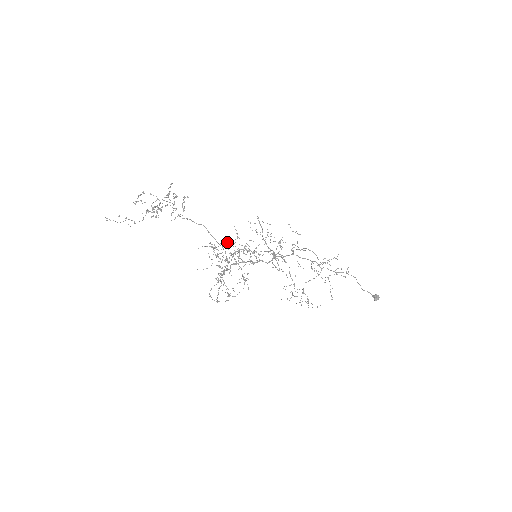
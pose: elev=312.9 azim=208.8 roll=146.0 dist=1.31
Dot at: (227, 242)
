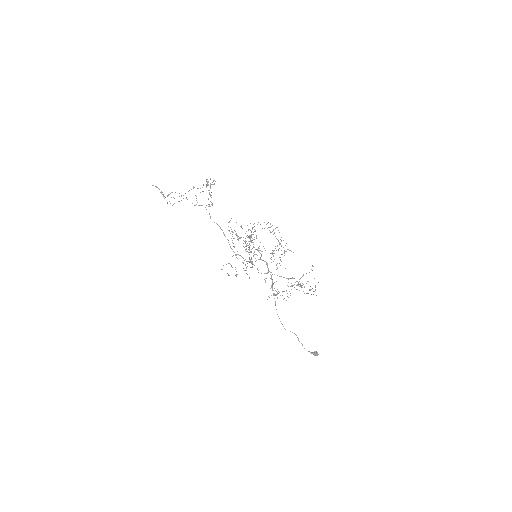
Dot at: (238, 238)
